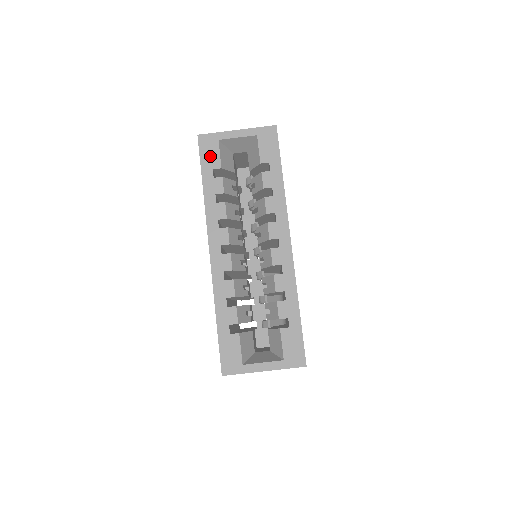
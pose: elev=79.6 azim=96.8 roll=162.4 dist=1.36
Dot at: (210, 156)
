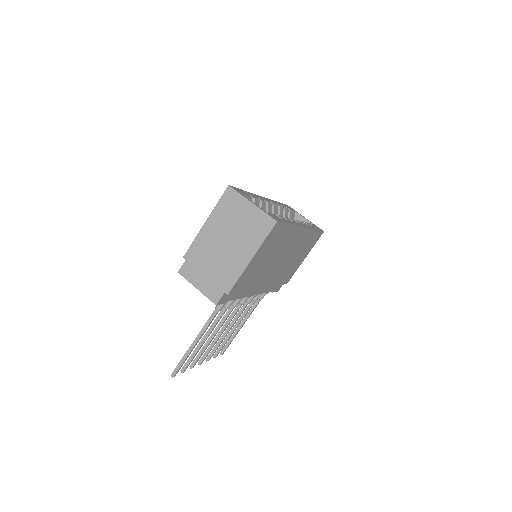
Dot at: (288, 207)
